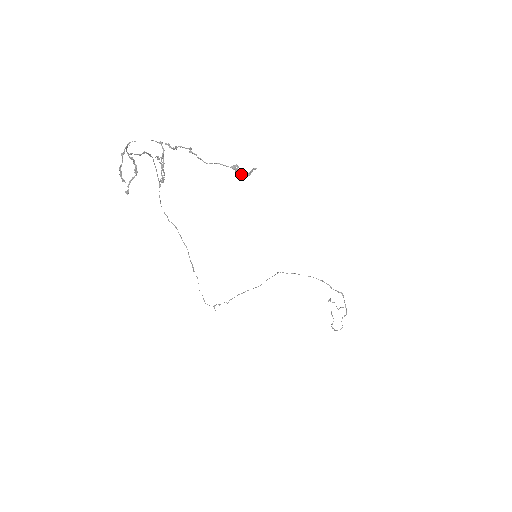
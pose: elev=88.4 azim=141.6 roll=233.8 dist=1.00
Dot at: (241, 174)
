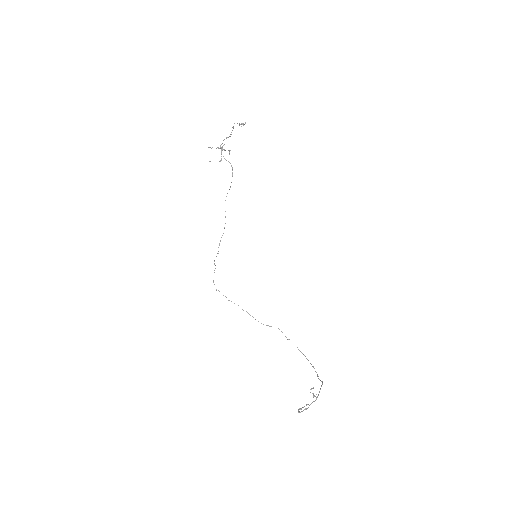
Dot at: (241, 126)
